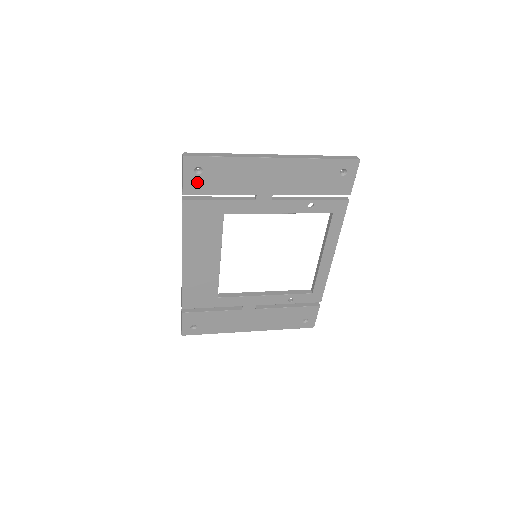
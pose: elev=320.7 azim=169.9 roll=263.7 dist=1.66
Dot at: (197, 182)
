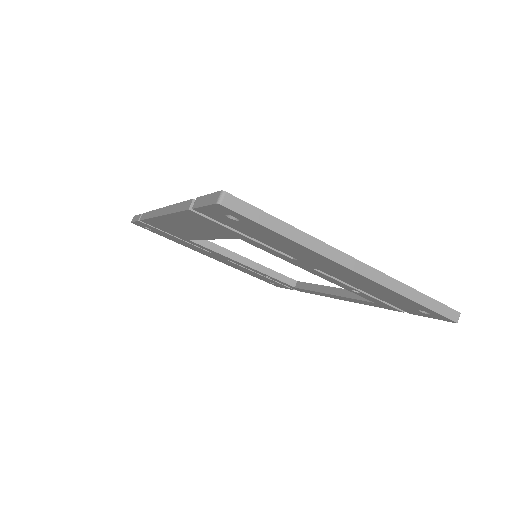
Dot at: (222, 217)
